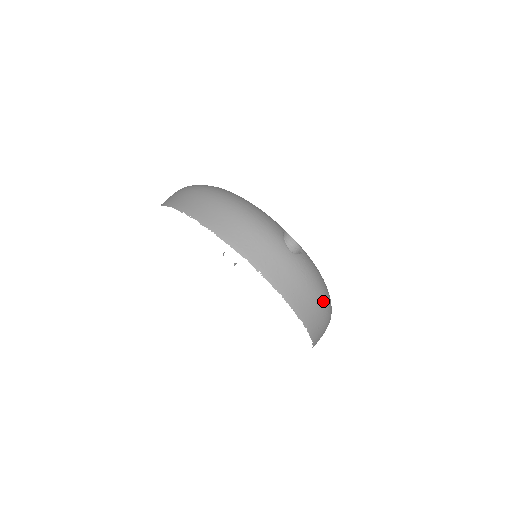
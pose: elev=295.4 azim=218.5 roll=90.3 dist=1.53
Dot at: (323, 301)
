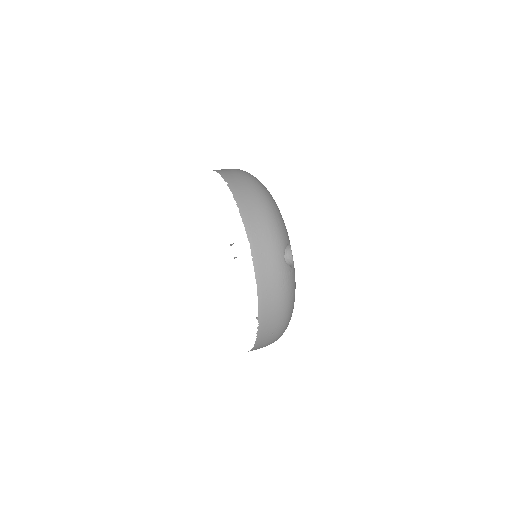
Dot at: (284, 314)
